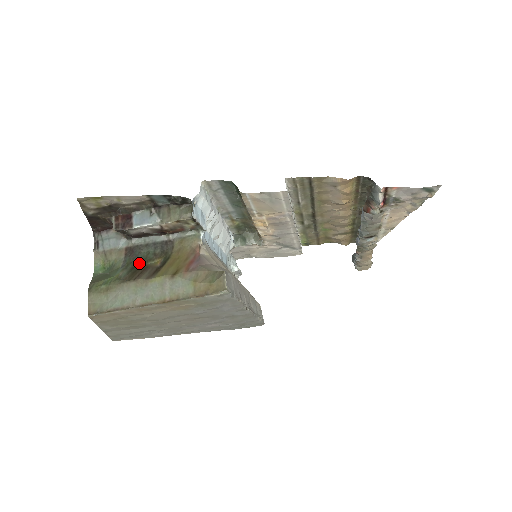
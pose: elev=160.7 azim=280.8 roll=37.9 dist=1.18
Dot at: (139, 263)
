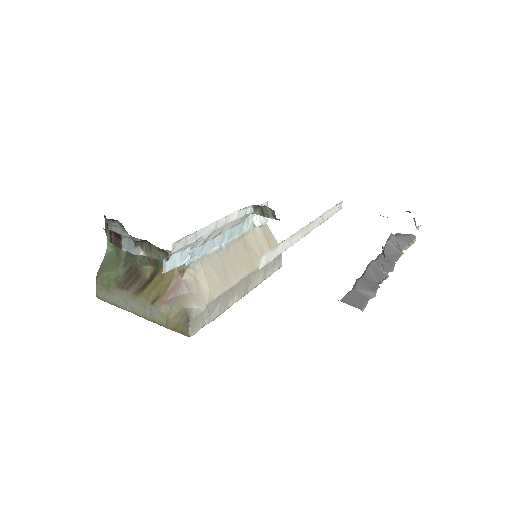
Dot at: (135, 265)
